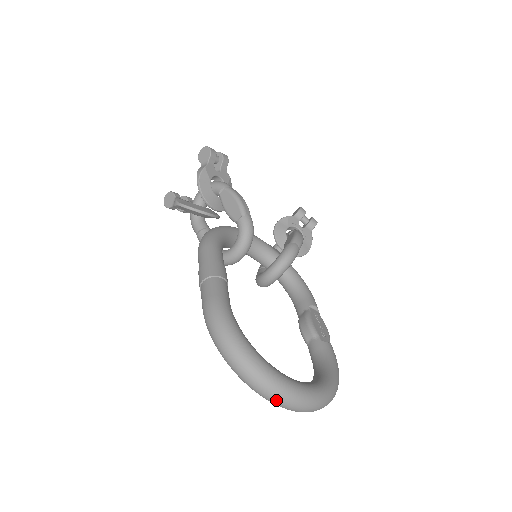
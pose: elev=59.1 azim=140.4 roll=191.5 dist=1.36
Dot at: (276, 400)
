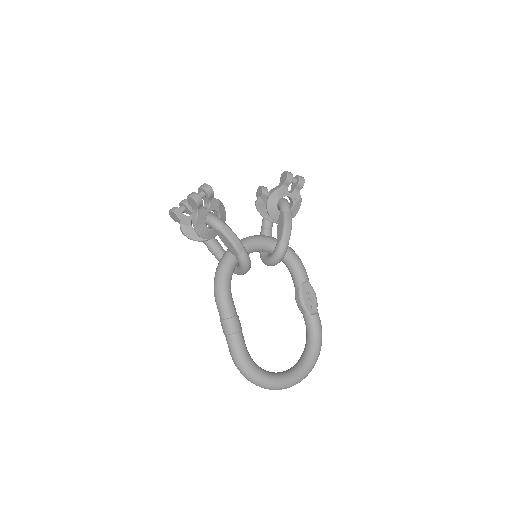
Dot at: occluded
